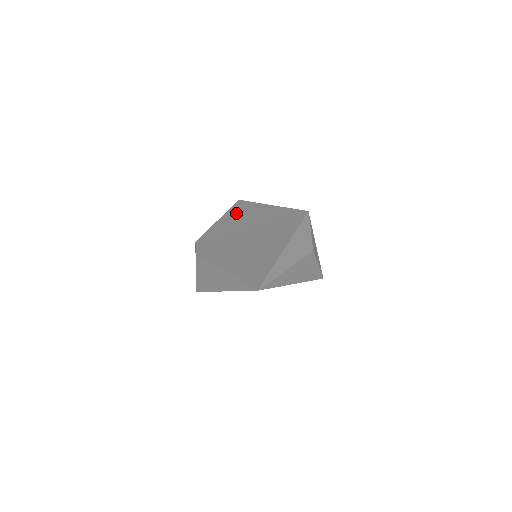
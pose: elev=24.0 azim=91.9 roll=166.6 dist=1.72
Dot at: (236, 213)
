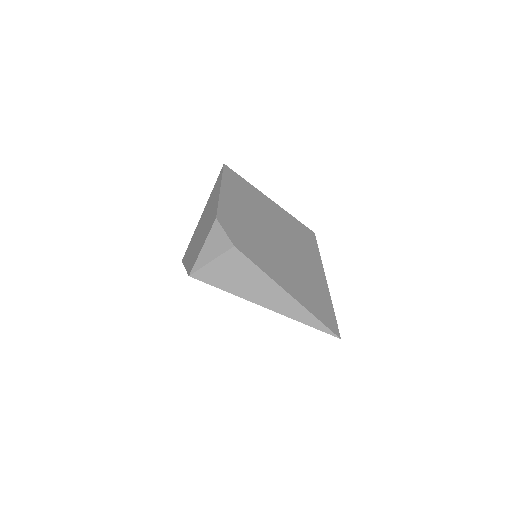
Dot at: (237, 189)
